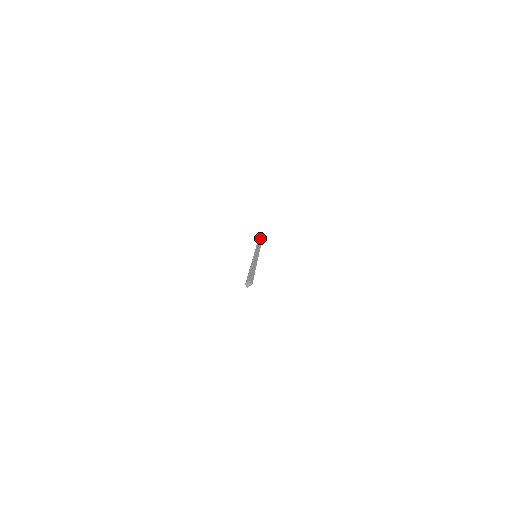
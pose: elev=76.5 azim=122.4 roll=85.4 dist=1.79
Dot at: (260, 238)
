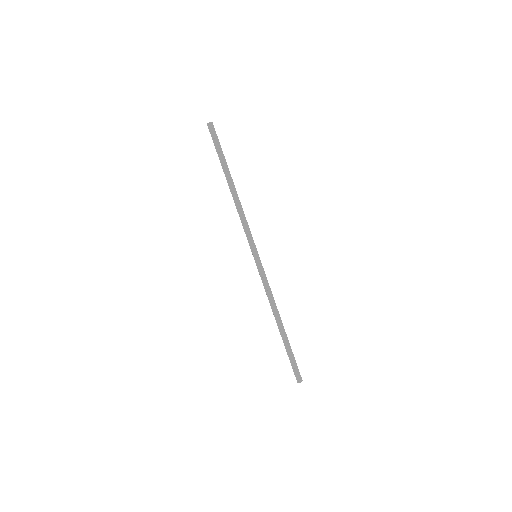
Dot at: (210, 127)
